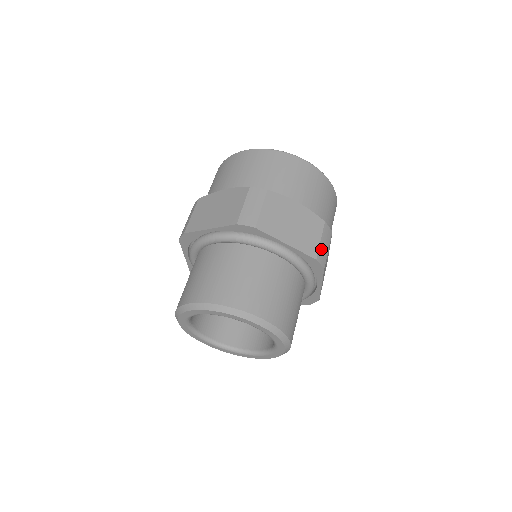
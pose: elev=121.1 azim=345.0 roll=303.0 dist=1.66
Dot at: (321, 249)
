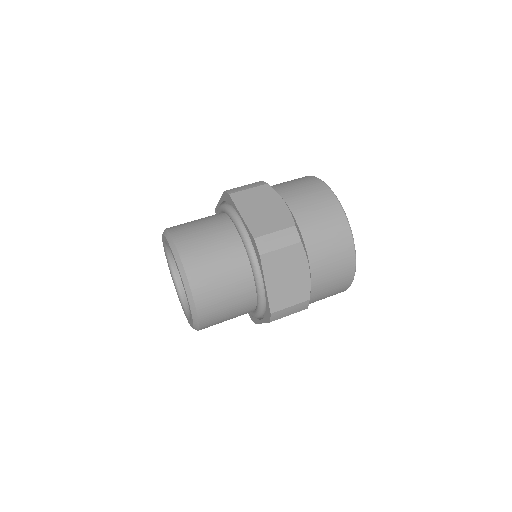
Dot at: (283, 311)
